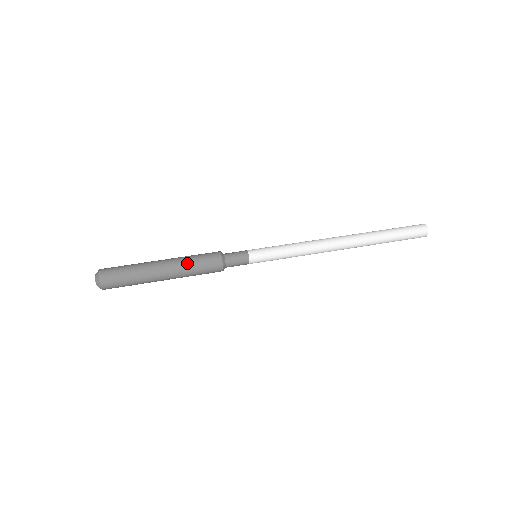
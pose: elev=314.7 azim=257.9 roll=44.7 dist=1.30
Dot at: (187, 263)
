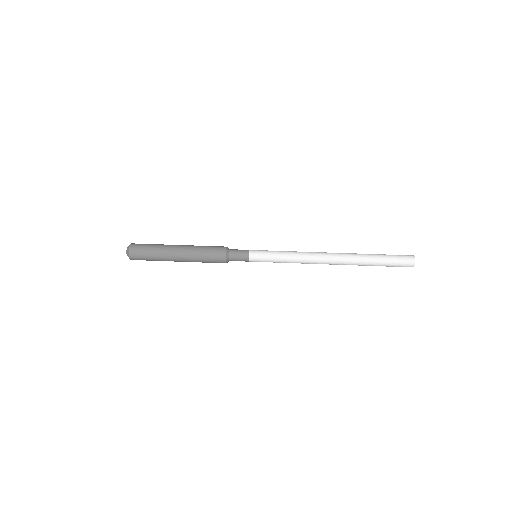
Dot at: (198, 246)
